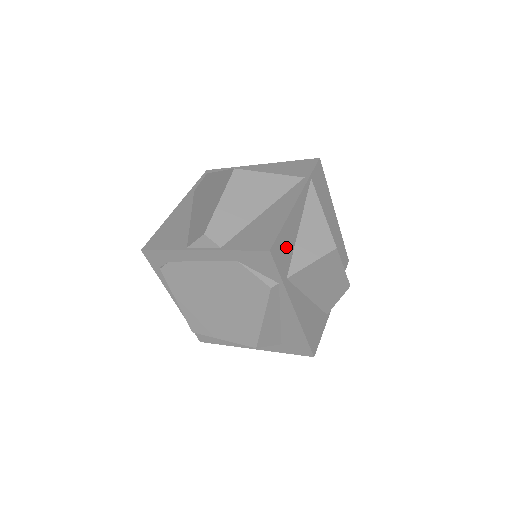
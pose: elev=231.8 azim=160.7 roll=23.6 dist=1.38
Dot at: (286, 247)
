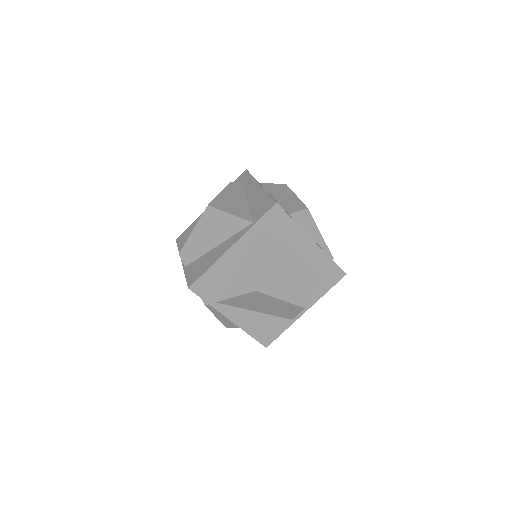
Dot at: (214, 282)
